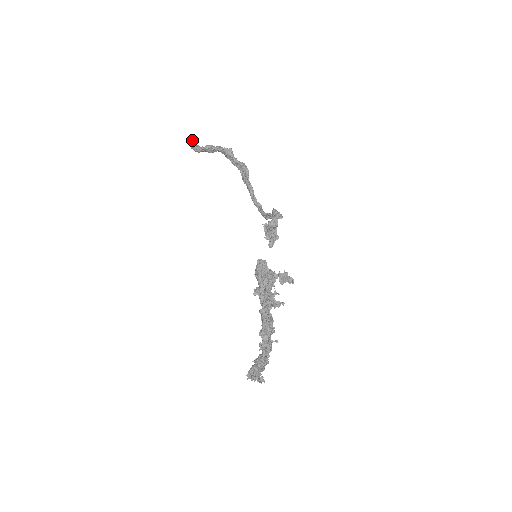
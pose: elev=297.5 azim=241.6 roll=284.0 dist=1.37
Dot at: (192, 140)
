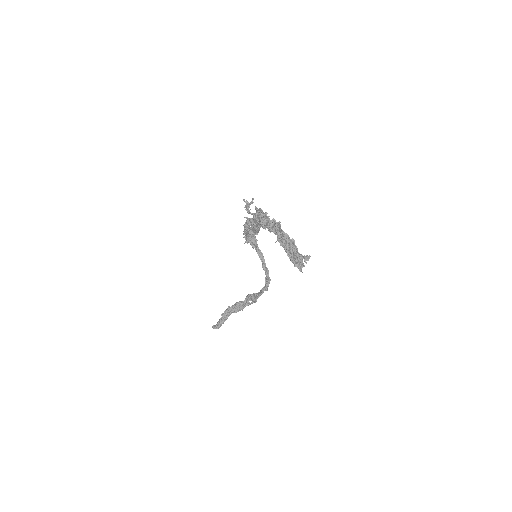
Dot at: (214, 325)
